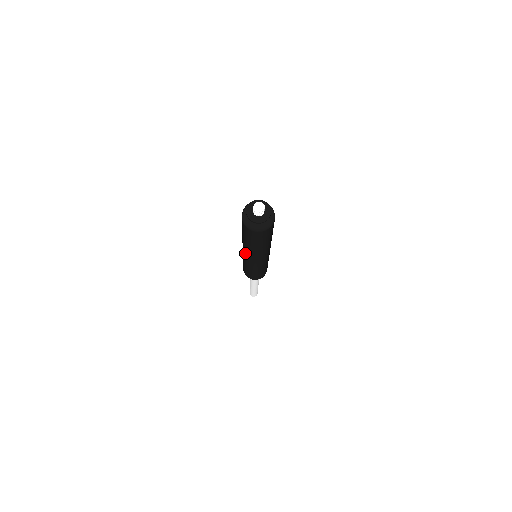
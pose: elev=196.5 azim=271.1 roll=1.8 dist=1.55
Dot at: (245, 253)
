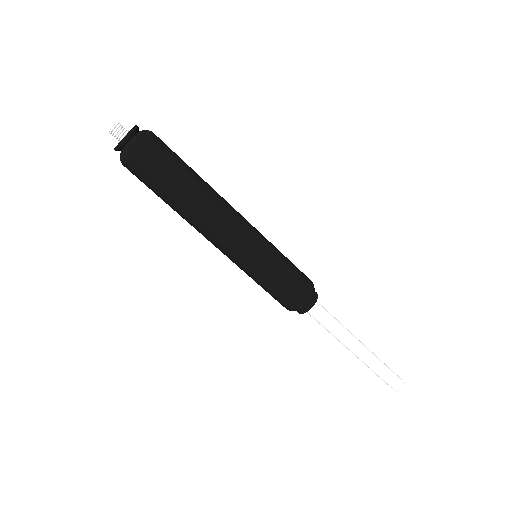
Dot at: occluded
